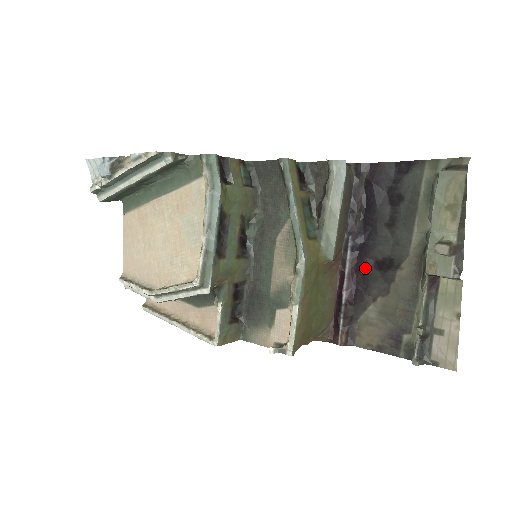
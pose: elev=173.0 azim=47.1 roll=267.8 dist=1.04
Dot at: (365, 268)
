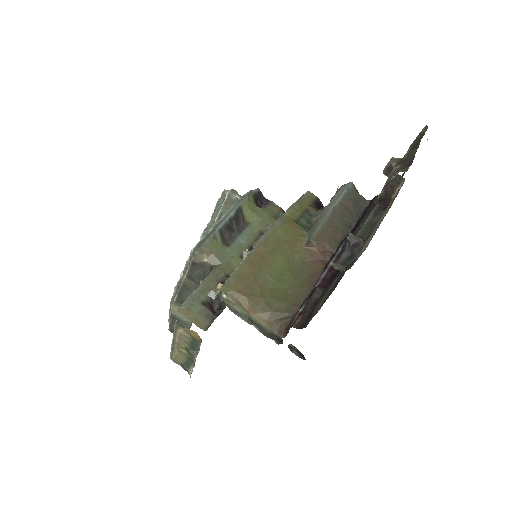
Dot at: occluded
